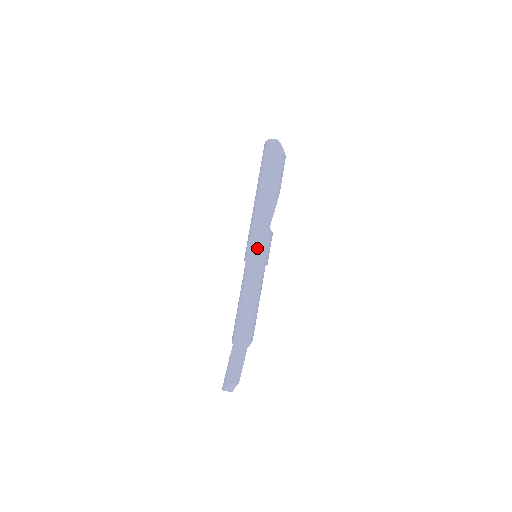
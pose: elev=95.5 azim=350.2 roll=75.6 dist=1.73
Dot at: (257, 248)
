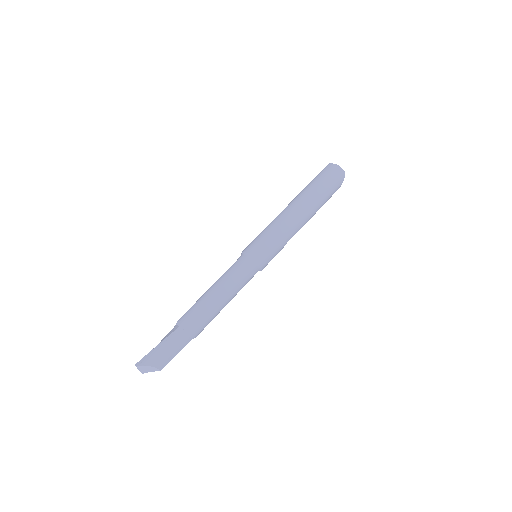
Dot at: (267, 251)
